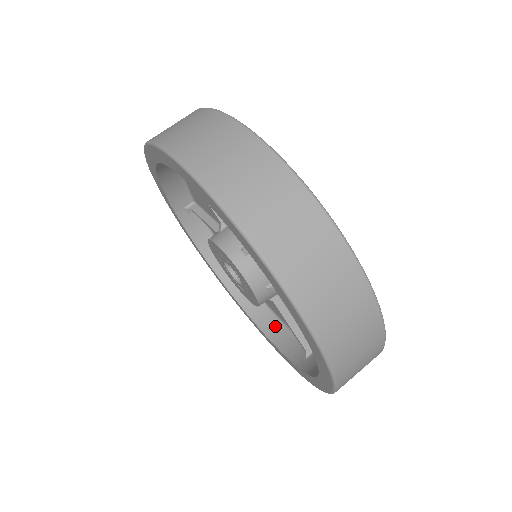
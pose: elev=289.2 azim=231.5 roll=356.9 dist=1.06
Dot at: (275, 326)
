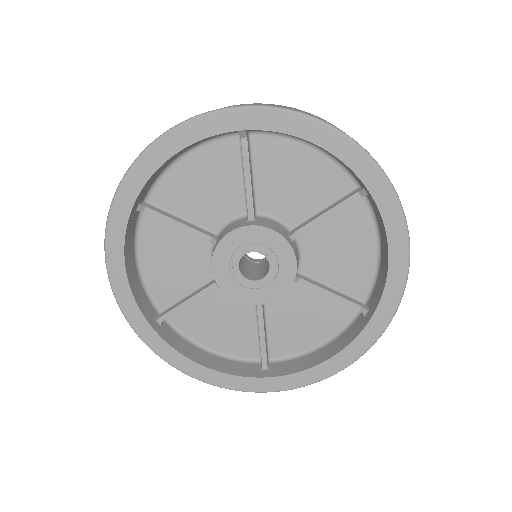
Dot at: (204, 355)
